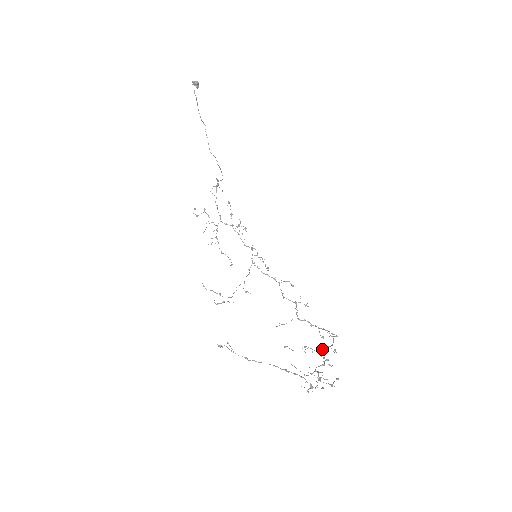
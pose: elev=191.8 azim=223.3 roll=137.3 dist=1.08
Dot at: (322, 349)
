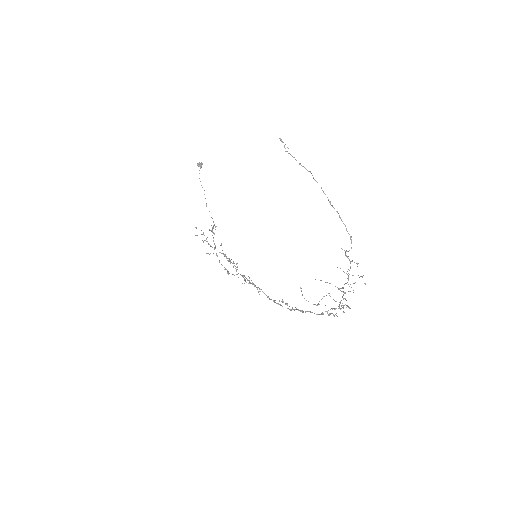
Dot at: (336, 301)
